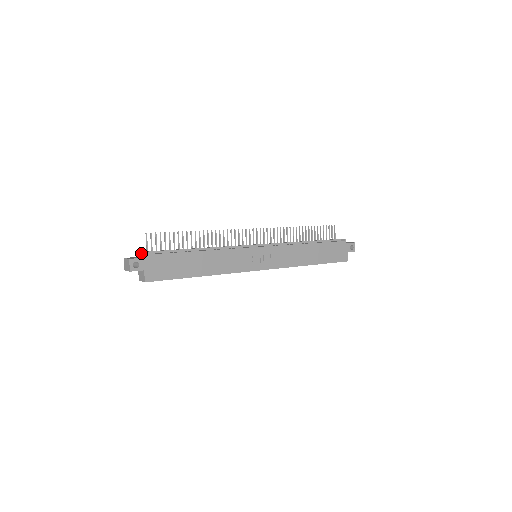
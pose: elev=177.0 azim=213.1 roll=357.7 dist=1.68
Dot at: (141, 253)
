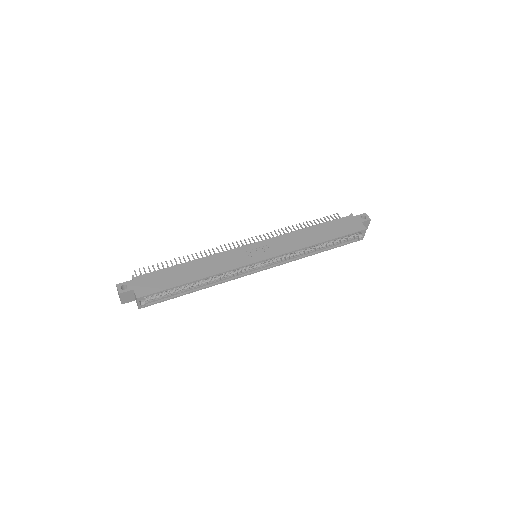
Dot at: occluded
